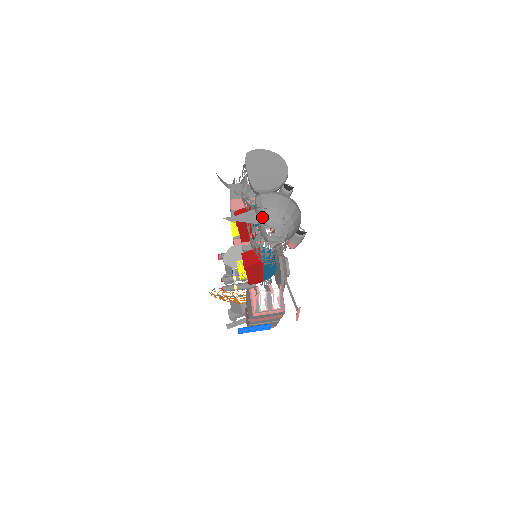
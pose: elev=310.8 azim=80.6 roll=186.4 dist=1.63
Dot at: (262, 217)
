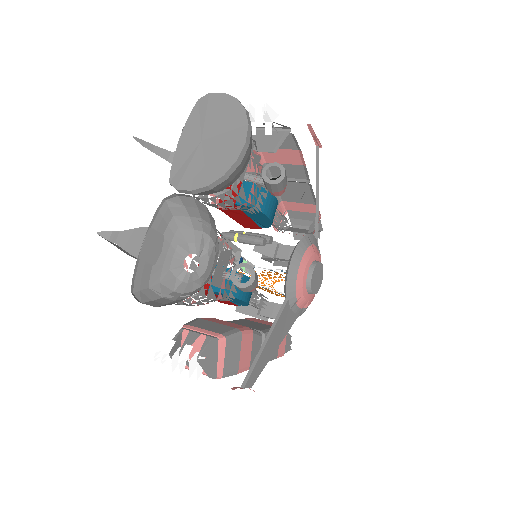
Dot at: (186, 232)
